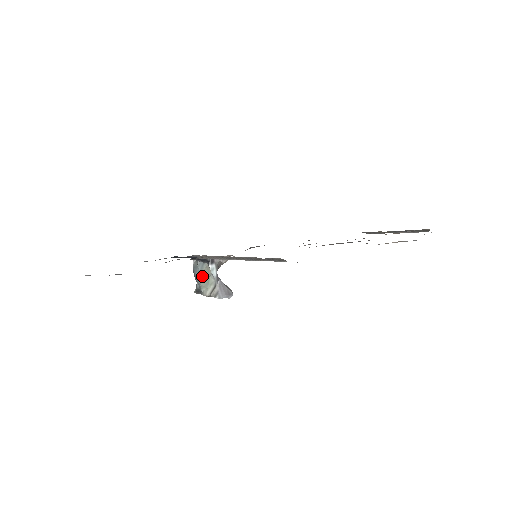
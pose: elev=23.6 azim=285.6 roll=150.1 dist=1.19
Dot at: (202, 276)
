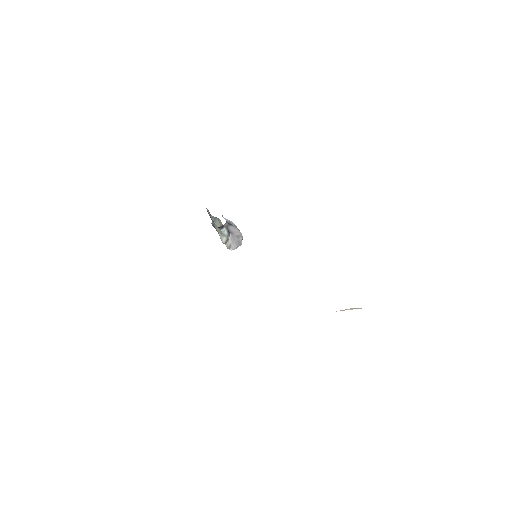
Dot at: (216, 225)
